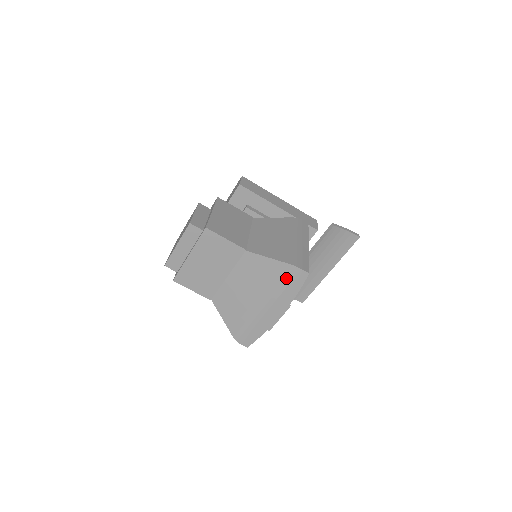
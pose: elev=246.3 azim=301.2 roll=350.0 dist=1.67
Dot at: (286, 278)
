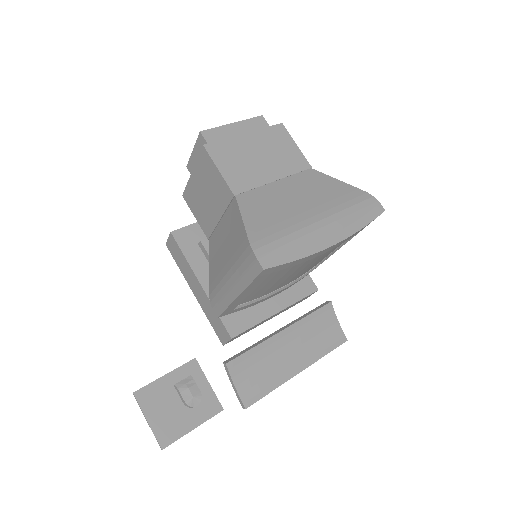
Dot at: (358, 202)
